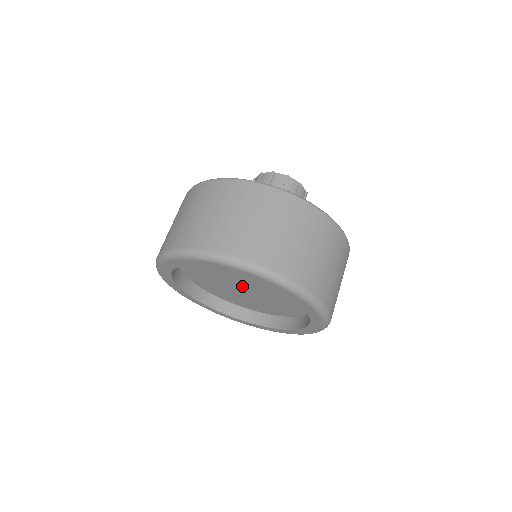
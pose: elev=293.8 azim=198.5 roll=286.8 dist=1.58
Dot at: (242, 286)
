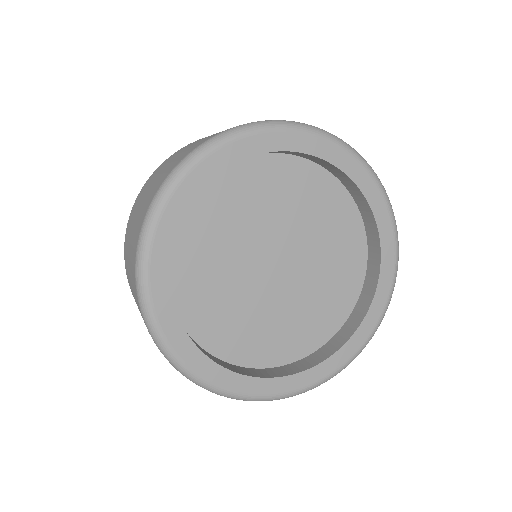
Dot at: (272, 266)
